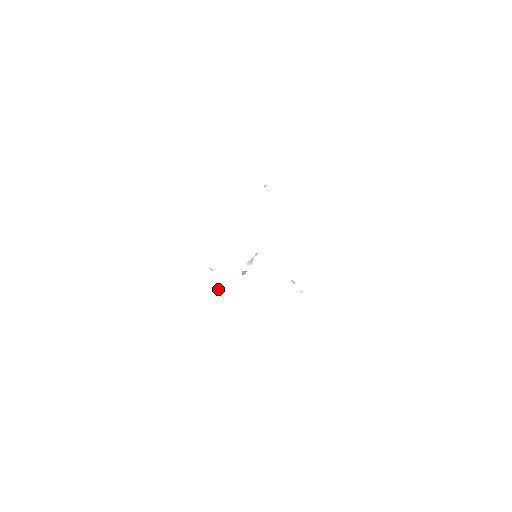
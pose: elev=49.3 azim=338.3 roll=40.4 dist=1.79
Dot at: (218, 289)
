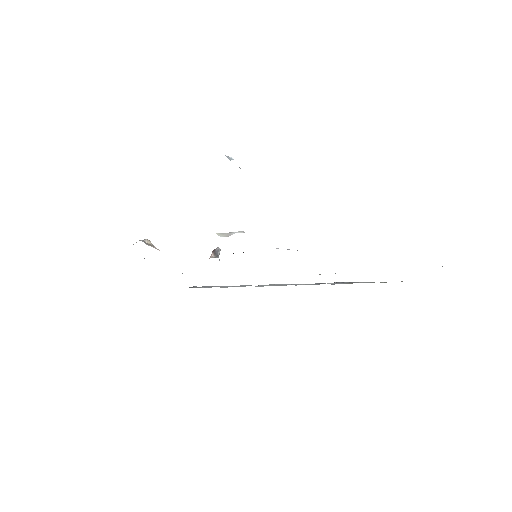
Dot at: occluded
